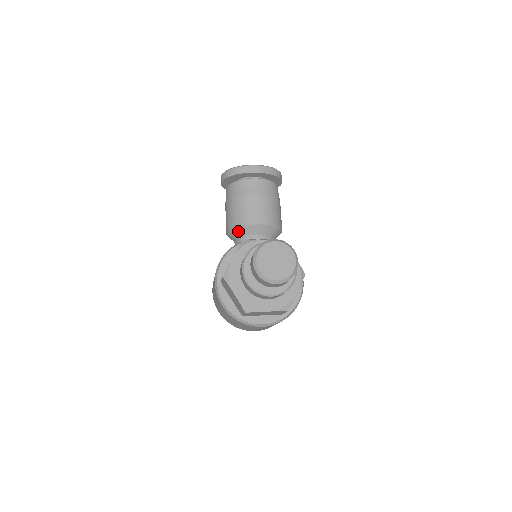
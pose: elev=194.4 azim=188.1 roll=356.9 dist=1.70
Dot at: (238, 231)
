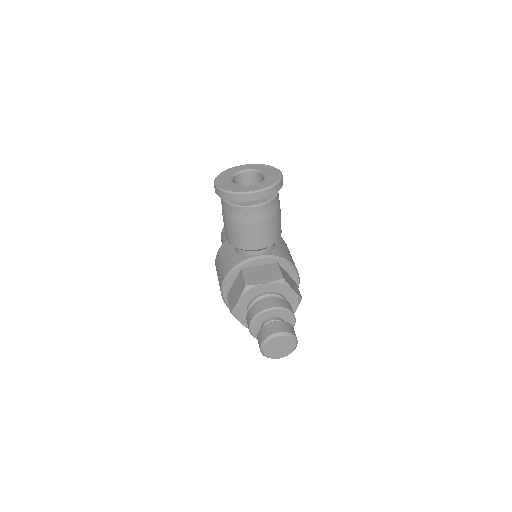
Dot at: occluded
